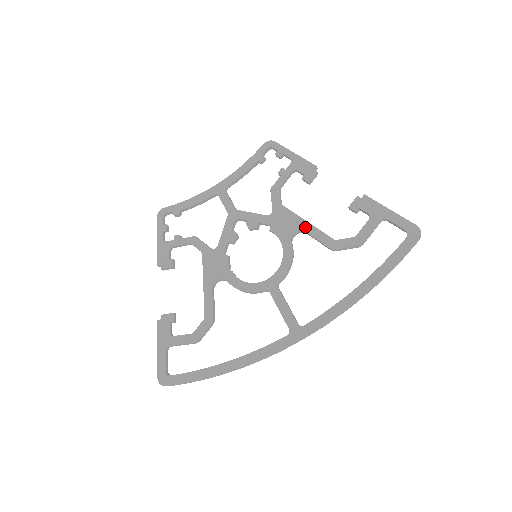
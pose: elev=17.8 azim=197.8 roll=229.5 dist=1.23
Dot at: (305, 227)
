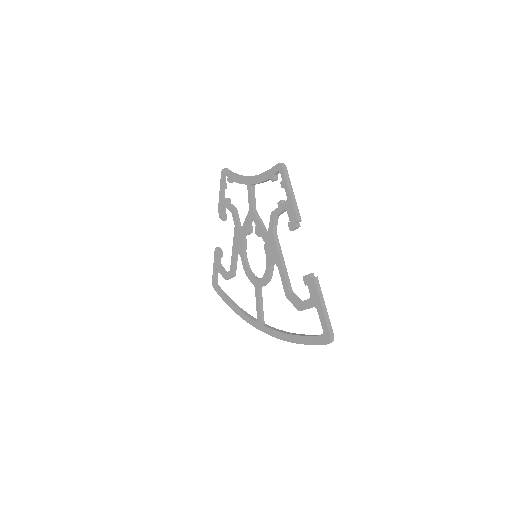
Dot at: (279, 265)
